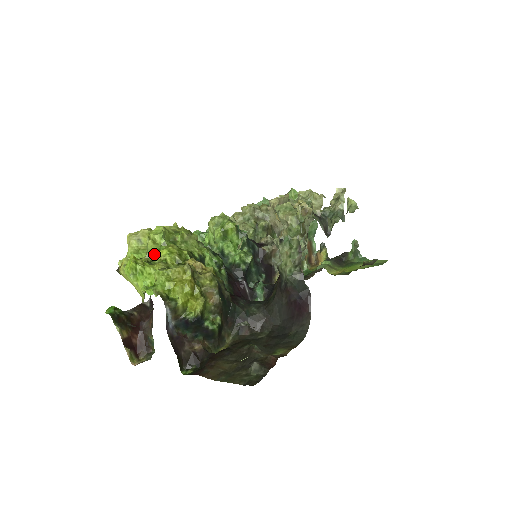
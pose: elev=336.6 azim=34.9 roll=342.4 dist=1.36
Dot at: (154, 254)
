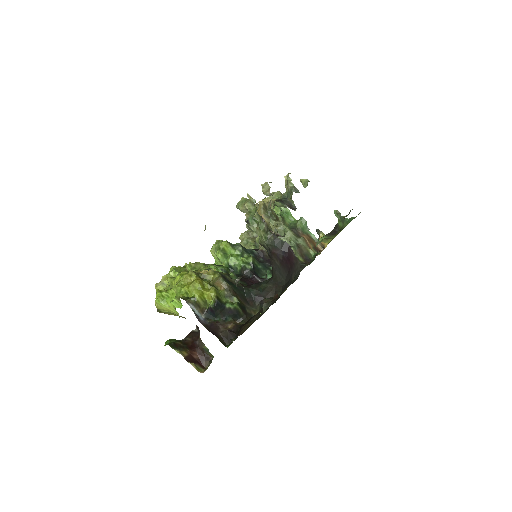
Dot at: (174, 284)
